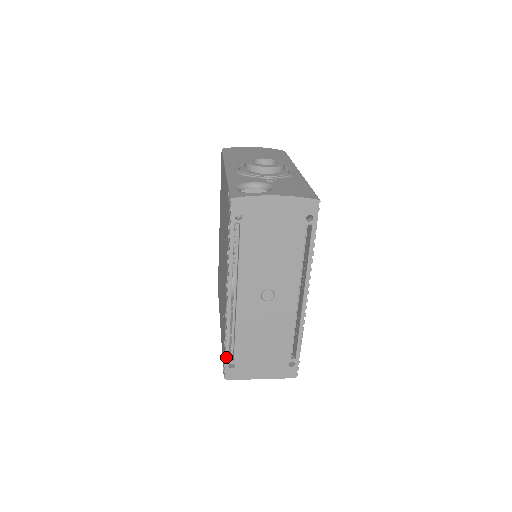
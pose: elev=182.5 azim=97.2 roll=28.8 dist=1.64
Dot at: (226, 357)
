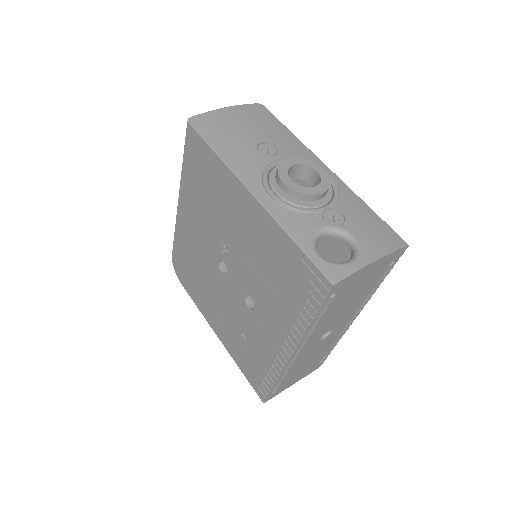
Dot at: (271, 391)
